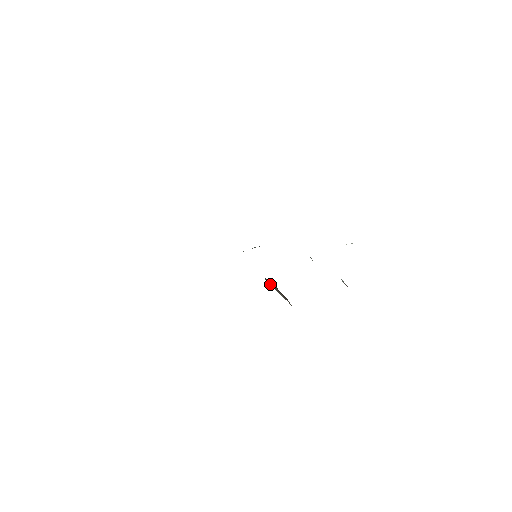
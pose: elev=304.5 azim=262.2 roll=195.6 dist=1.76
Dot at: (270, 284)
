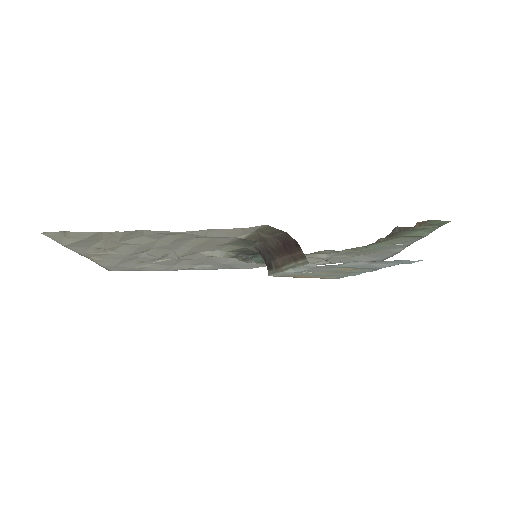
Dot at: (274, 271)
